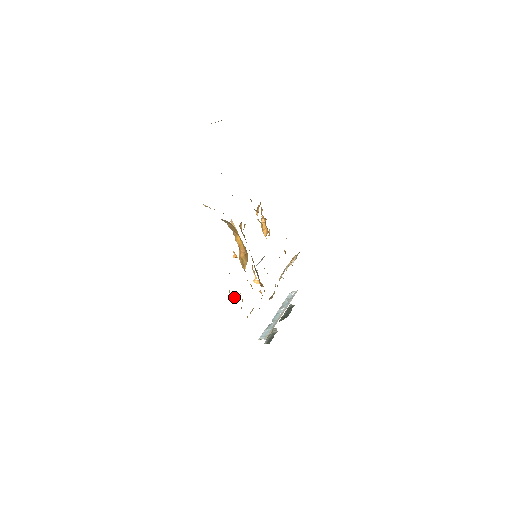
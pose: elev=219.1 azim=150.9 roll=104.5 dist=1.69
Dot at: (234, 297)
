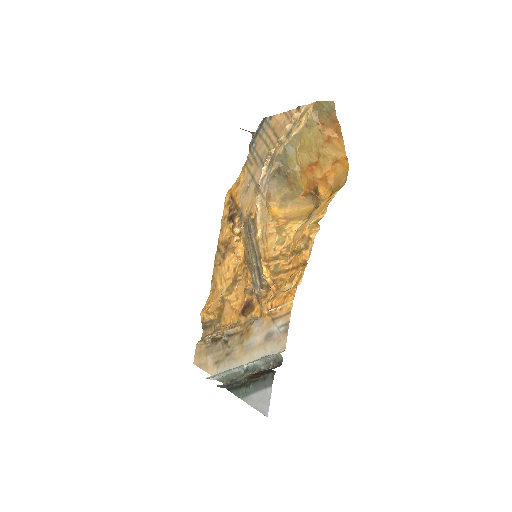
Dot at: occluded
